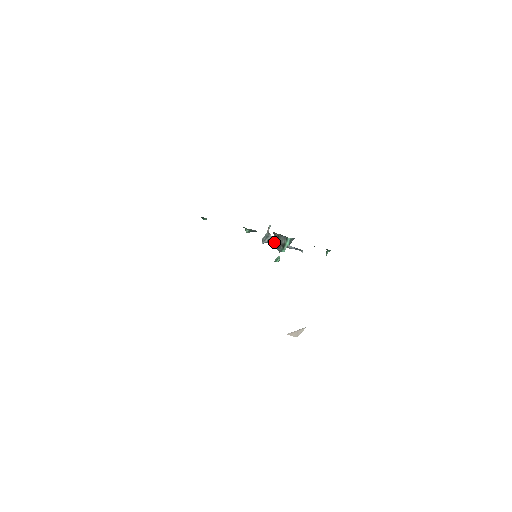
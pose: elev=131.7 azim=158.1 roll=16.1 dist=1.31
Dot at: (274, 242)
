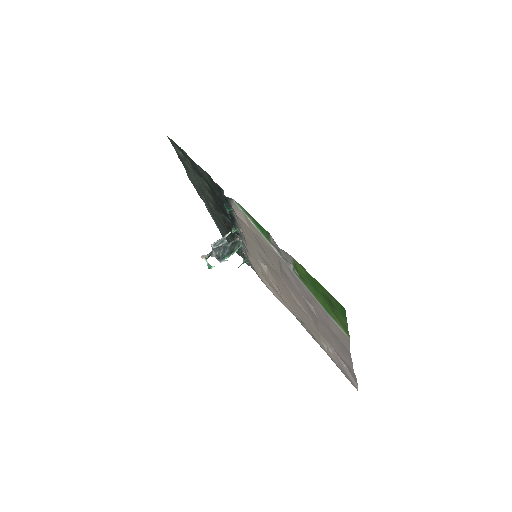
Dot at: (231, 247)
